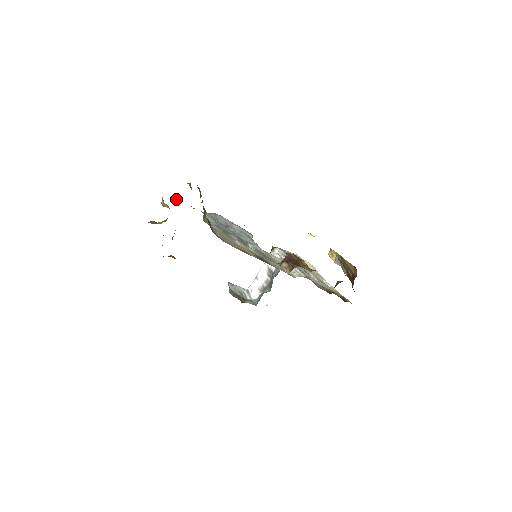
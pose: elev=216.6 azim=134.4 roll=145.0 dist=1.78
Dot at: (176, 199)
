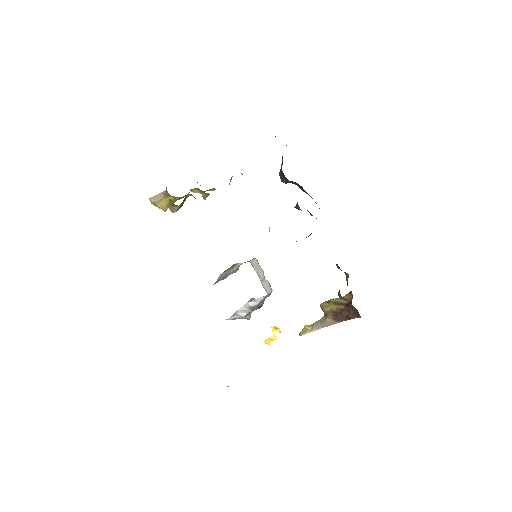
Dot at: occluded
